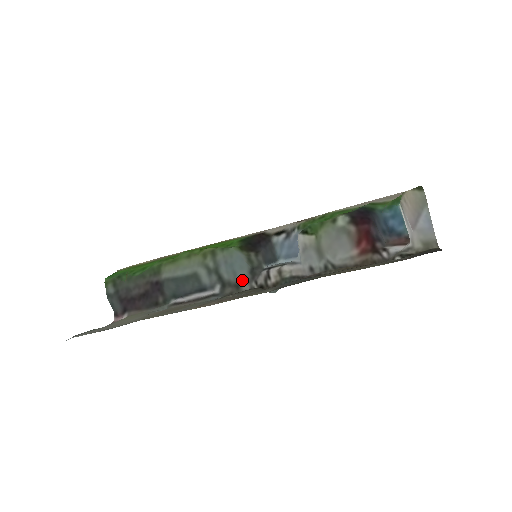
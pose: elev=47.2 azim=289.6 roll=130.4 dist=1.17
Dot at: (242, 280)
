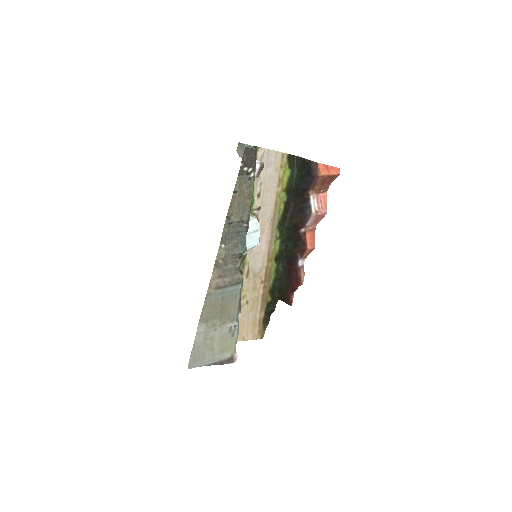
Dot at: occluded
